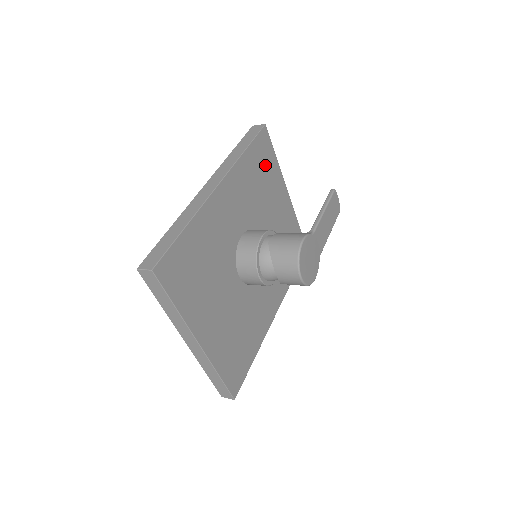
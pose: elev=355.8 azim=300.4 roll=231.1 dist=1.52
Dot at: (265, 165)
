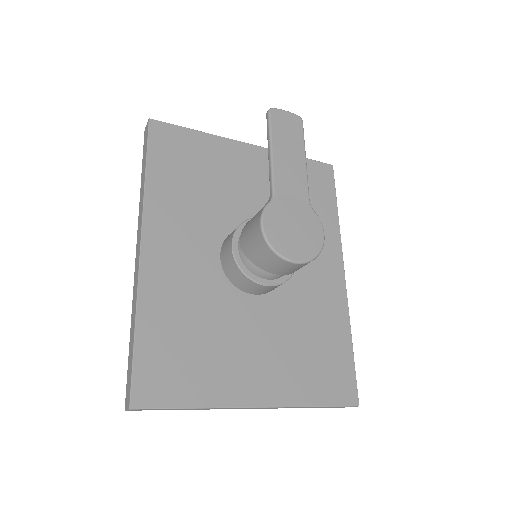
Dot at: (188, 156)
